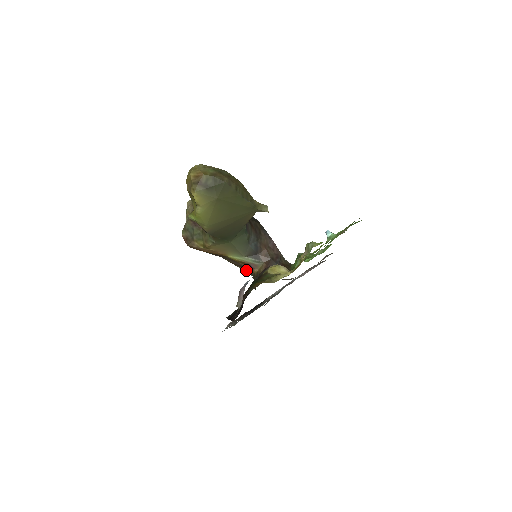
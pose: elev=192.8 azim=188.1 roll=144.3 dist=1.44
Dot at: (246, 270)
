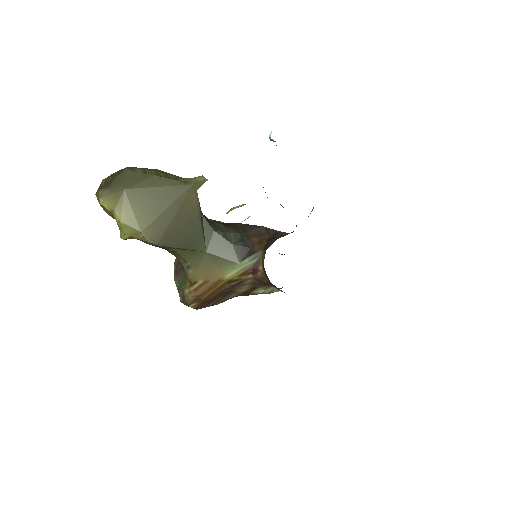
Dot at: (262, 284)
